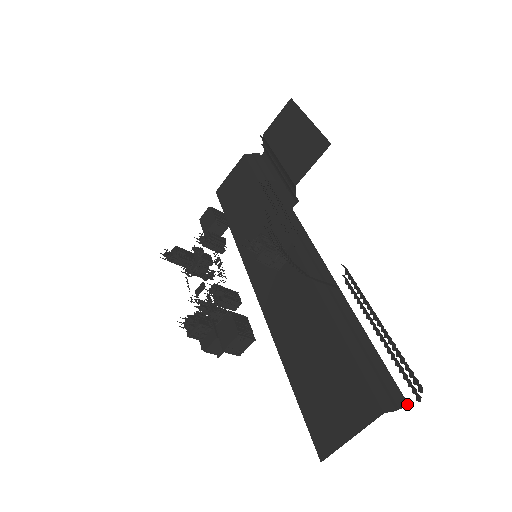
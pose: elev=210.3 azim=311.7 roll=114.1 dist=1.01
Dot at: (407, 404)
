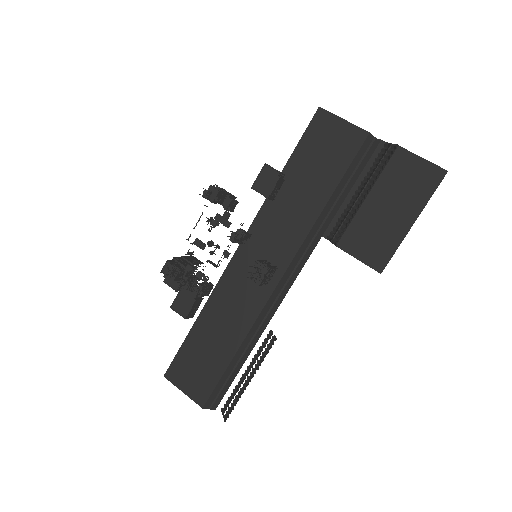
Dot at: occluded
